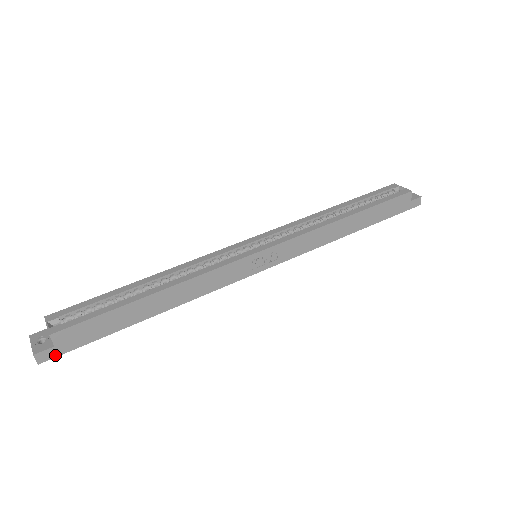
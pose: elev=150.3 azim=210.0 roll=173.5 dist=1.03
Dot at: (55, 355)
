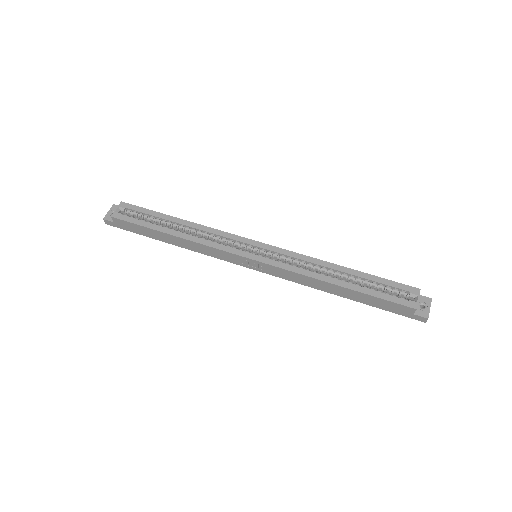
Dot at: (114, 226)
